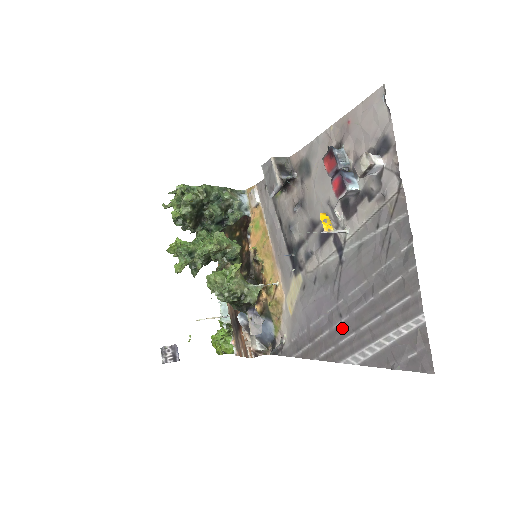
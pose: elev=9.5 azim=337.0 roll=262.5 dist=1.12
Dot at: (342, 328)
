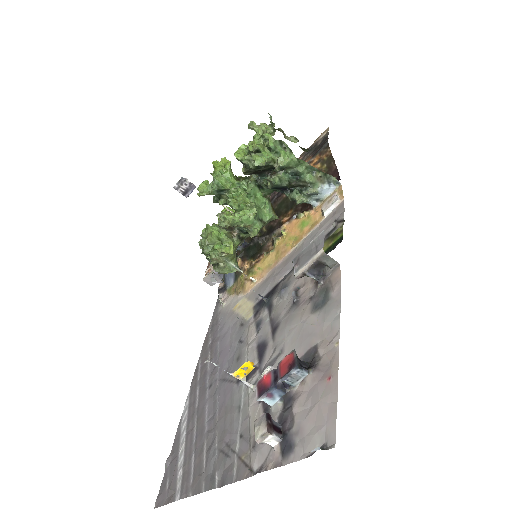
Dot at: (204, 390)
